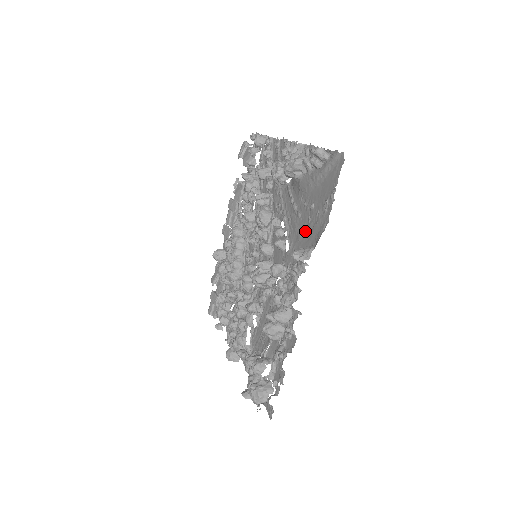
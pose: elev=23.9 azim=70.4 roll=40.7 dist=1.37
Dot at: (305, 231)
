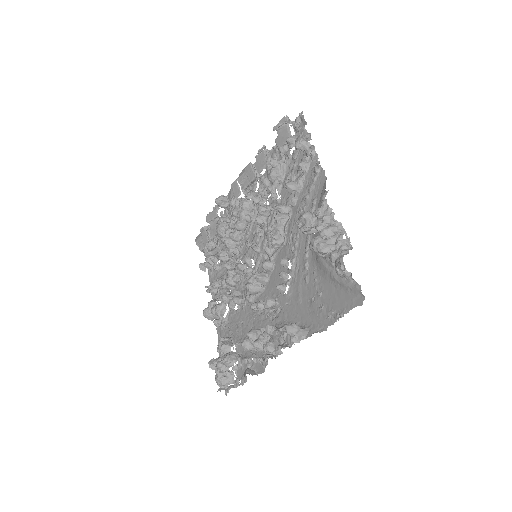
Dot at: (305, 303)
